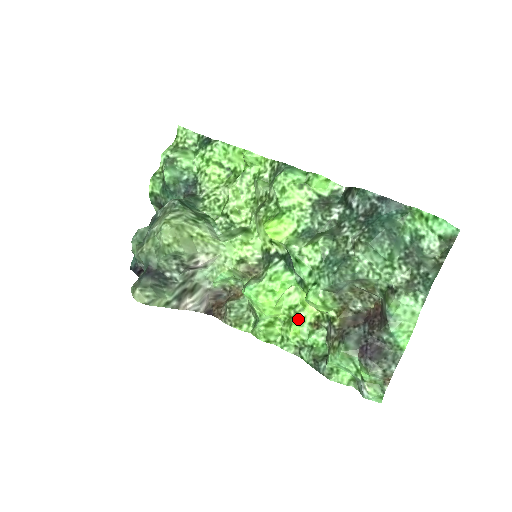
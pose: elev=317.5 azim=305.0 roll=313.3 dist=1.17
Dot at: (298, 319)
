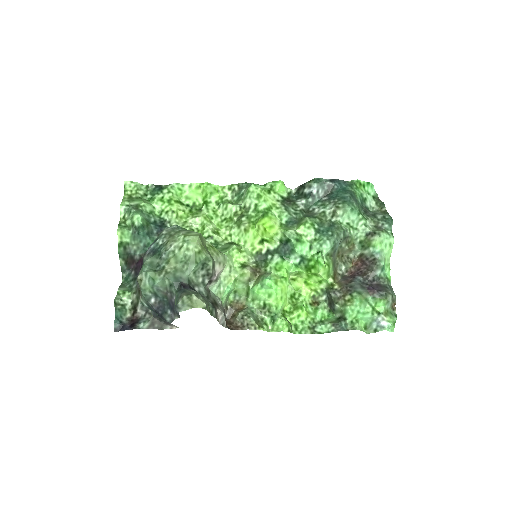
Dot at: (302, 302)
